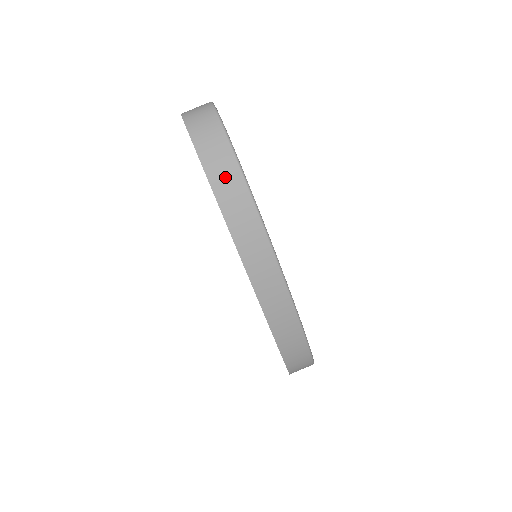
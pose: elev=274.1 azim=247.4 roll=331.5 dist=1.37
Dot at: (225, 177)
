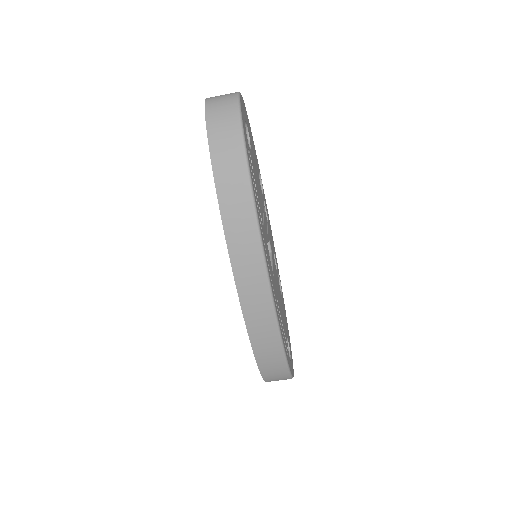
Dot at: (230, 170)
